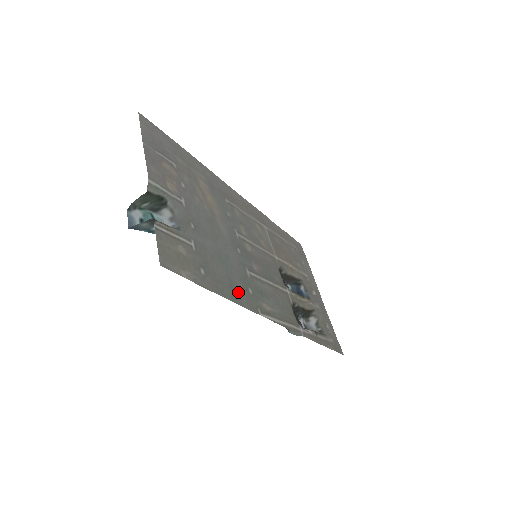
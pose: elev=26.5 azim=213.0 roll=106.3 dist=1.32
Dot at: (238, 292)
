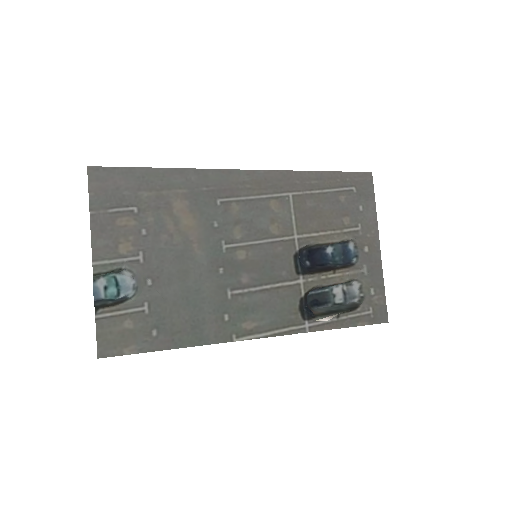
Dot at: (205, 329)
